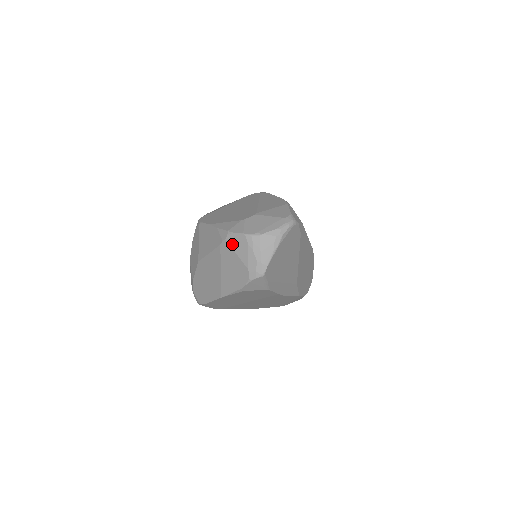
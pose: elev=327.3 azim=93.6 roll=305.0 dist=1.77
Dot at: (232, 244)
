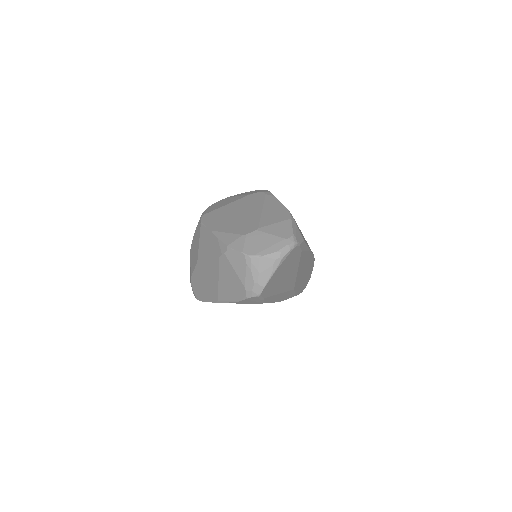
Dot at: (231, 260)
